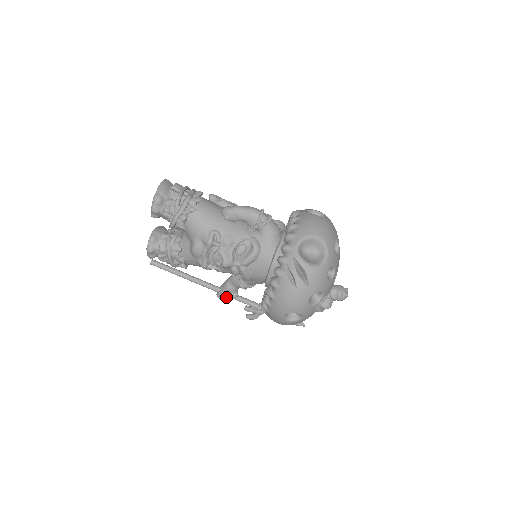
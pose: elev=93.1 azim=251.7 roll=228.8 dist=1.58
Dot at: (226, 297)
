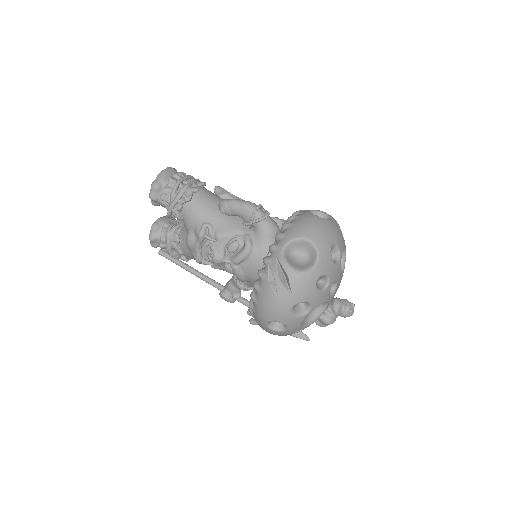
Dot at: (227, 297)
